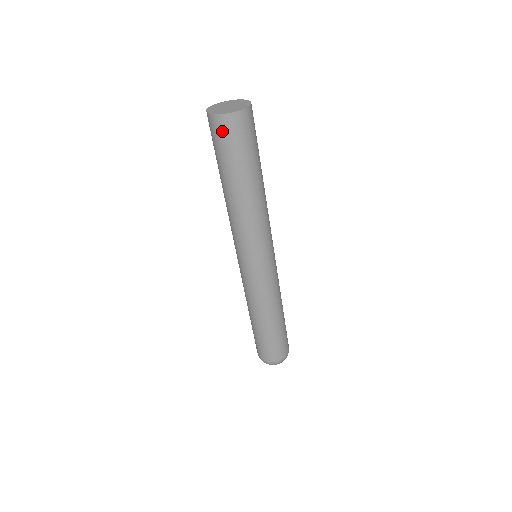
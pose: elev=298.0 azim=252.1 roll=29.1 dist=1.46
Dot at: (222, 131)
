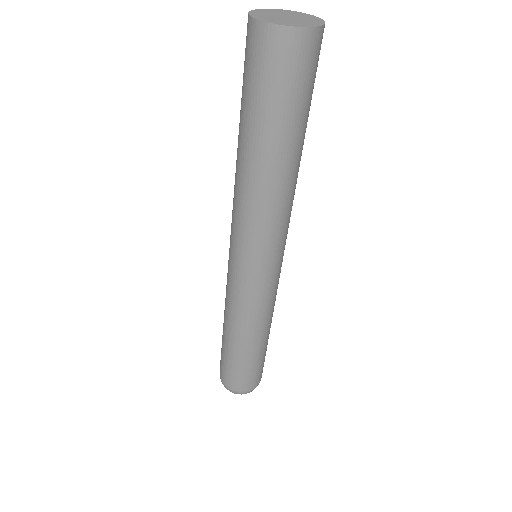
Dot at: (309, 58)
